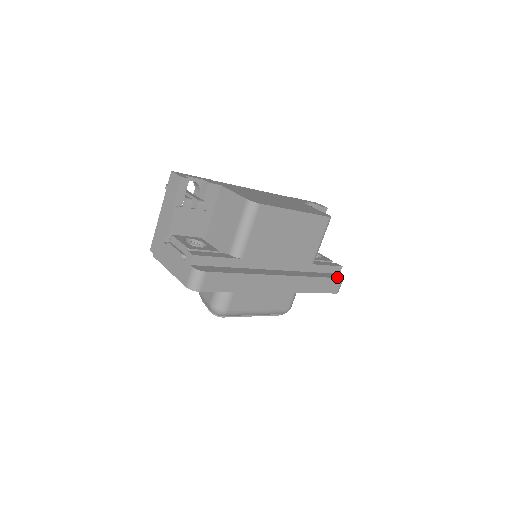
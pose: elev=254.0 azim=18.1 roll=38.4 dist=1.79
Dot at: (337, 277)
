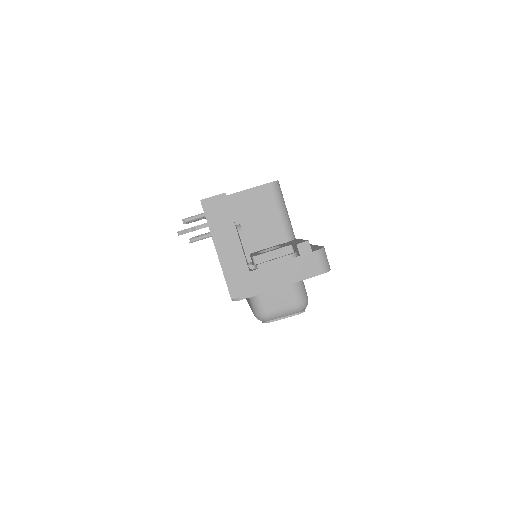
Dot at: occluded
